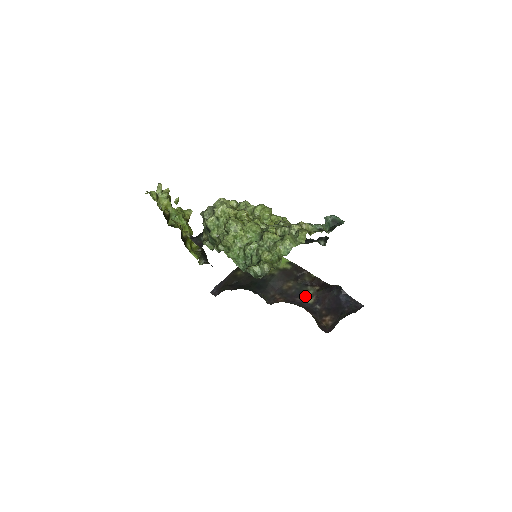
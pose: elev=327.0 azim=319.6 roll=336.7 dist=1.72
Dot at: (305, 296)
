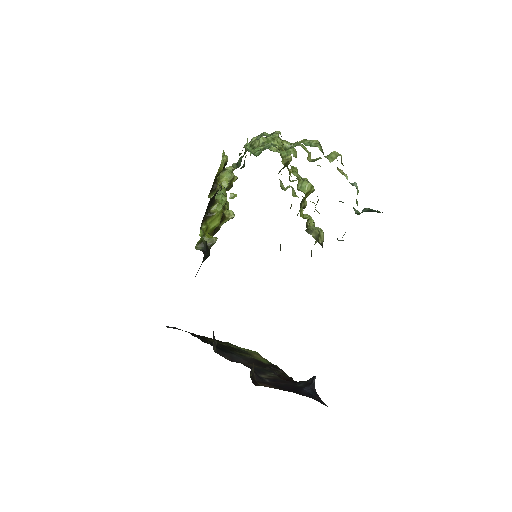
Dot at: (261, 372)
